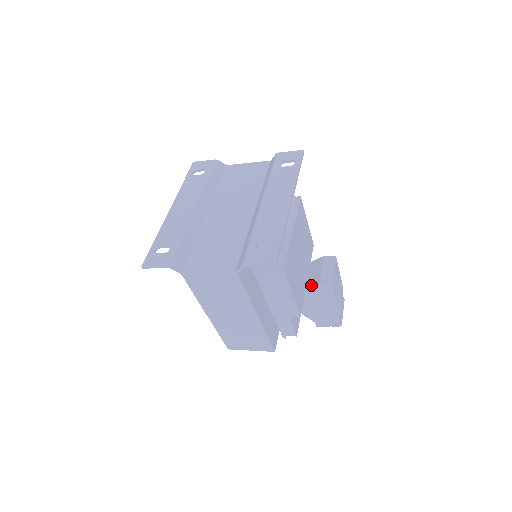
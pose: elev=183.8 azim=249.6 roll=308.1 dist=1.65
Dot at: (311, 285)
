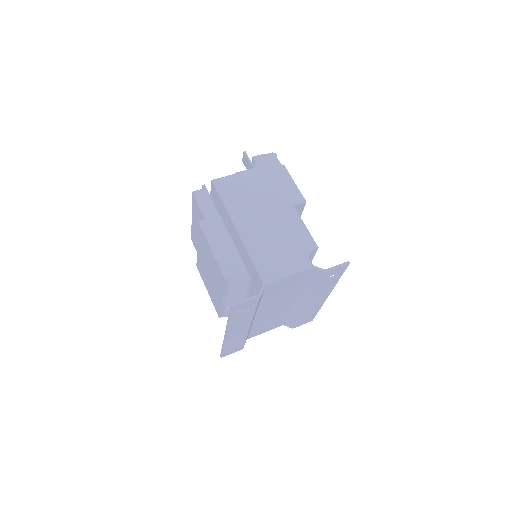
Dot at: occluded
